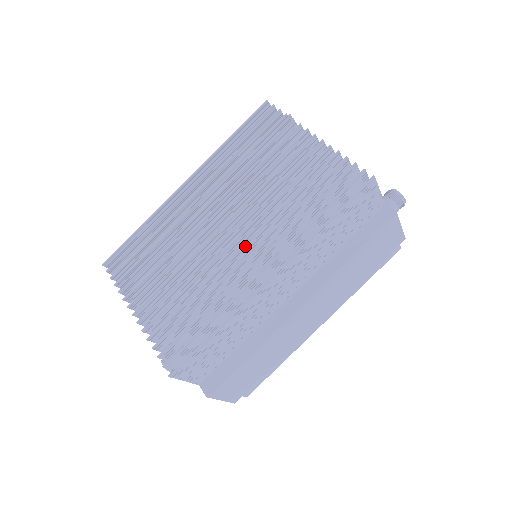
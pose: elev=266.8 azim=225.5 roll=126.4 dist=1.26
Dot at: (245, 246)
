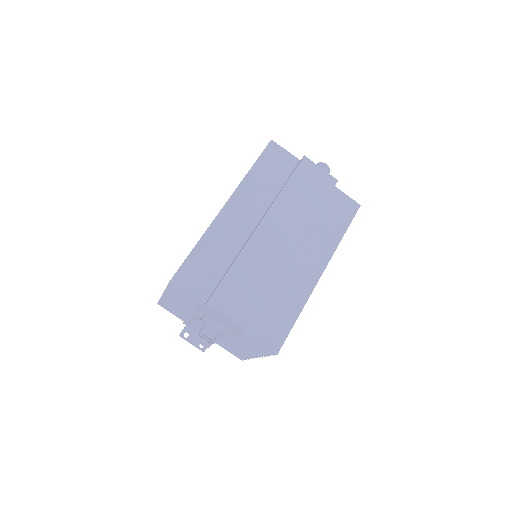
Dot at: occluded
